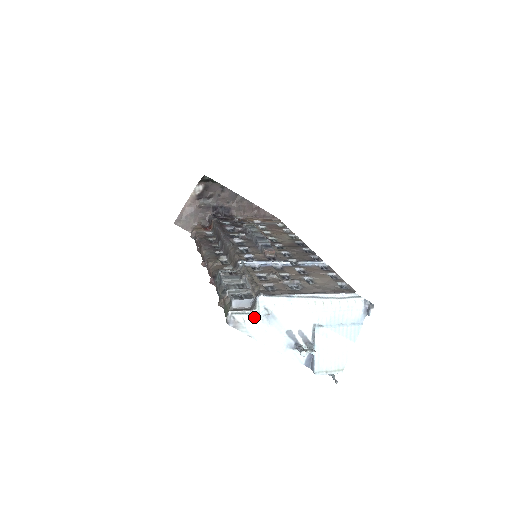
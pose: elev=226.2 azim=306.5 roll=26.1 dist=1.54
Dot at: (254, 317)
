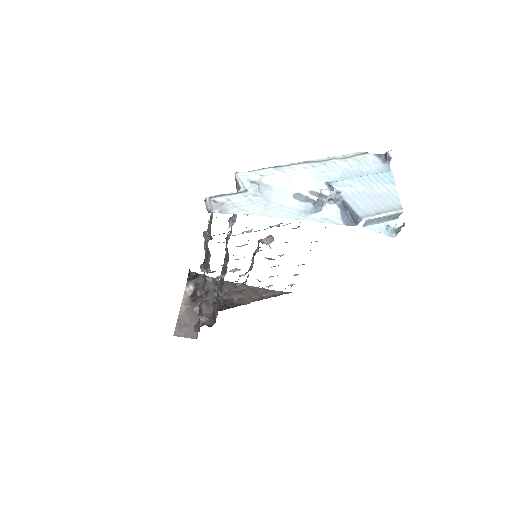
Dot at: (242, 195)
